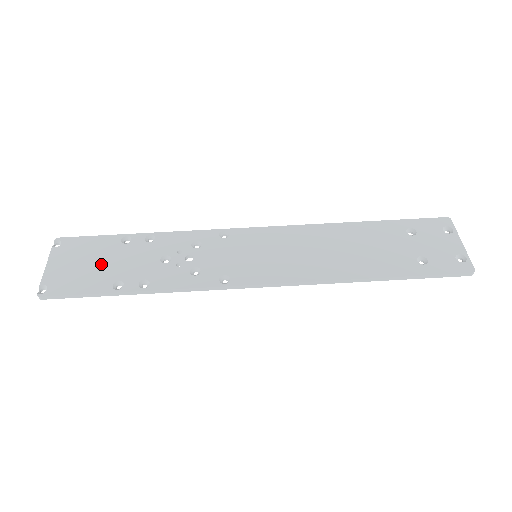
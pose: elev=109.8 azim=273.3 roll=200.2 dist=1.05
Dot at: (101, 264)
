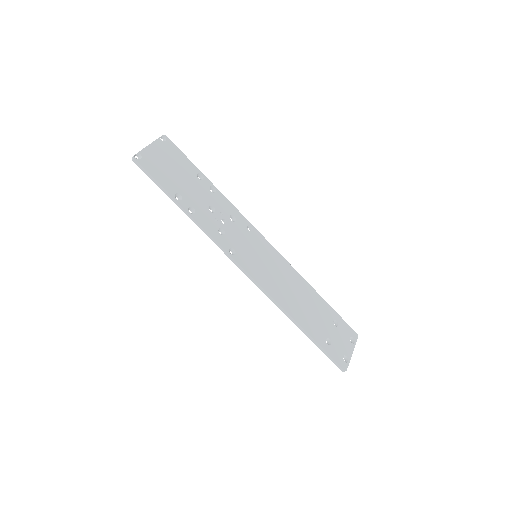
Dot at: (178, 176)
